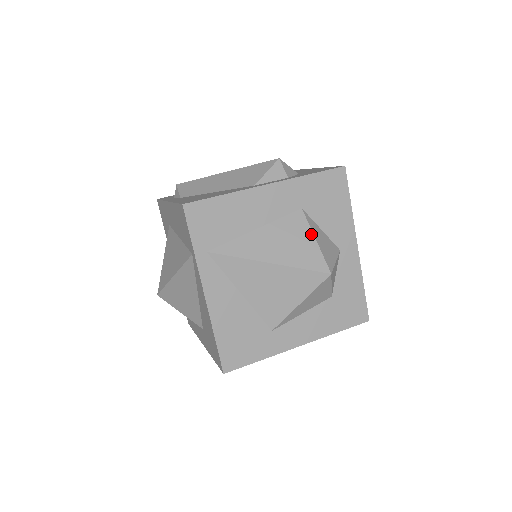
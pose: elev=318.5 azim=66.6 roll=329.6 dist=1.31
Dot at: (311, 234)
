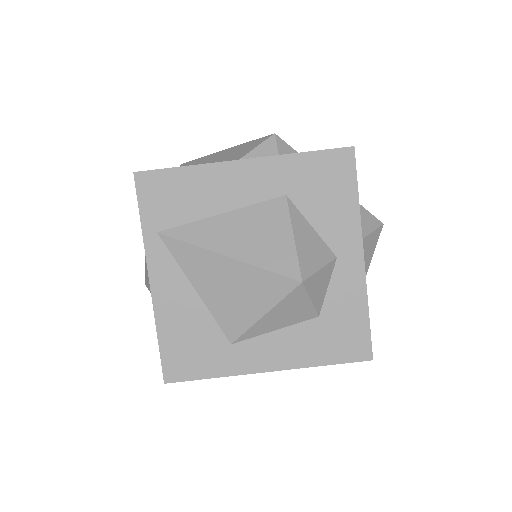
Dot at: (289, 228)
